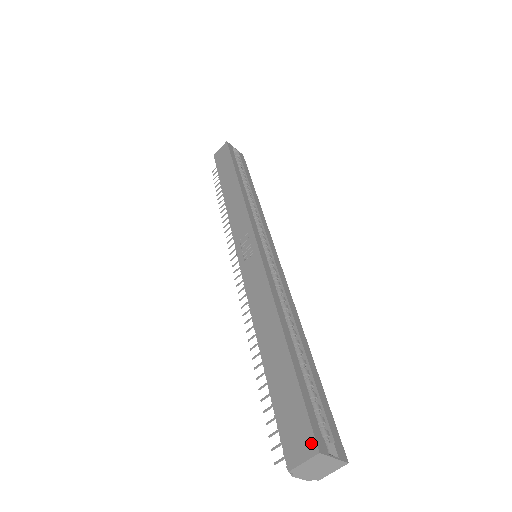
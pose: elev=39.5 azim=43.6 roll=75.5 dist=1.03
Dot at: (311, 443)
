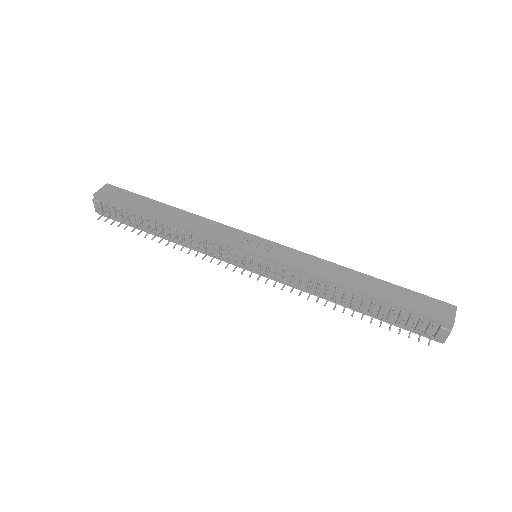
Dot at: (449, 306)
